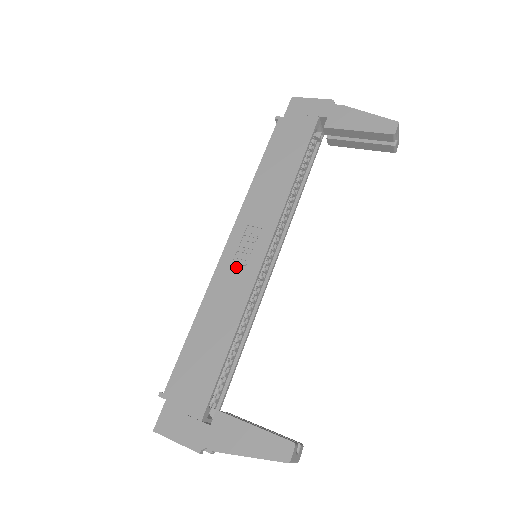
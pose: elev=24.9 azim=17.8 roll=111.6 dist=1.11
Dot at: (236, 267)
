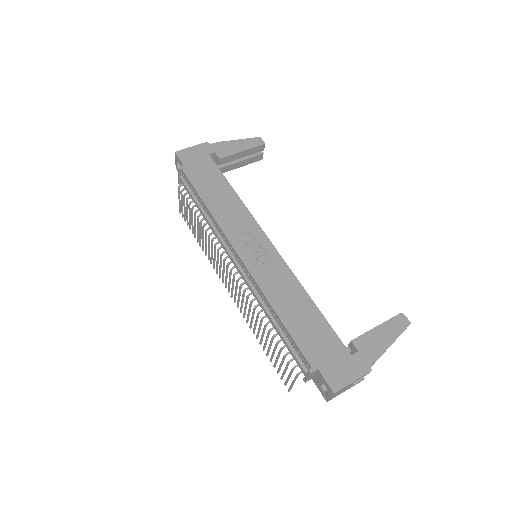
Dot at: (262, 263)
